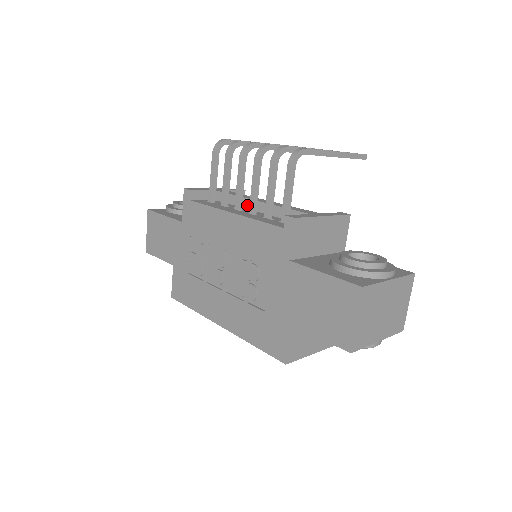
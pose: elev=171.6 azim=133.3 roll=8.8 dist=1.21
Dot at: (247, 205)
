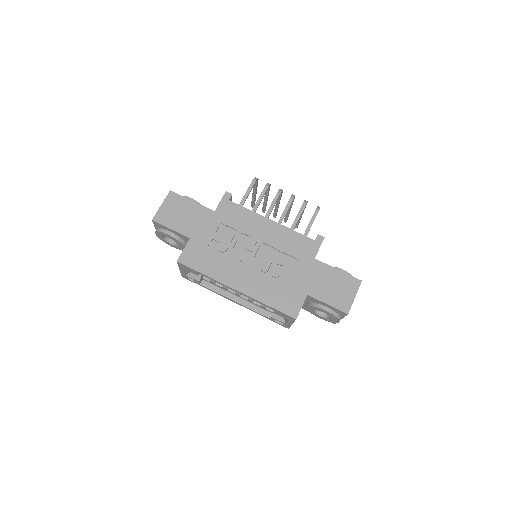
Dot at: occluded
